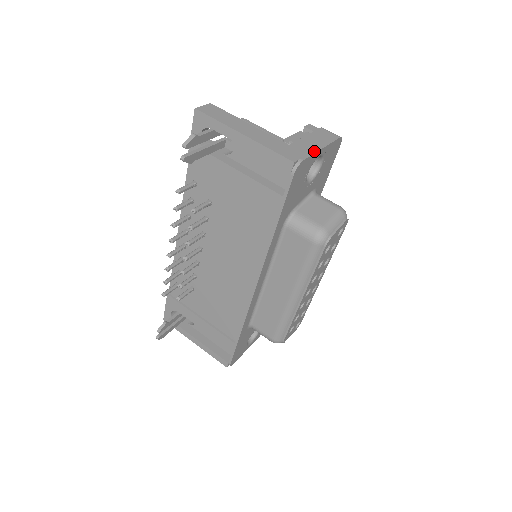
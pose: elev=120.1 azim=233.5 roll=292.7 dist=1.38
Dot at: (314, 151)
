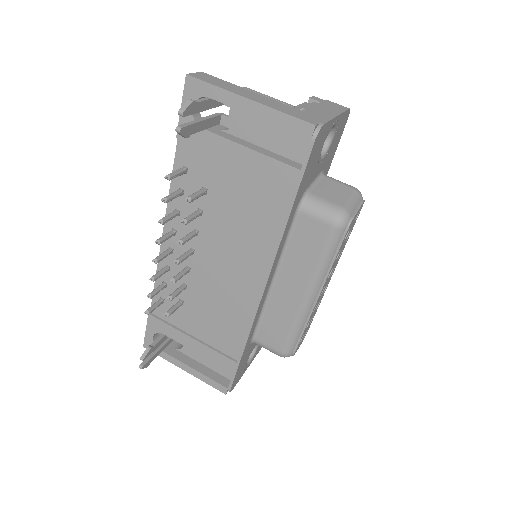
Dot at: (330, 117)
